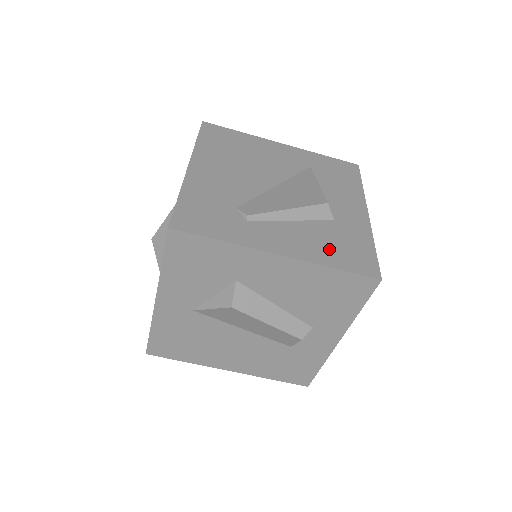
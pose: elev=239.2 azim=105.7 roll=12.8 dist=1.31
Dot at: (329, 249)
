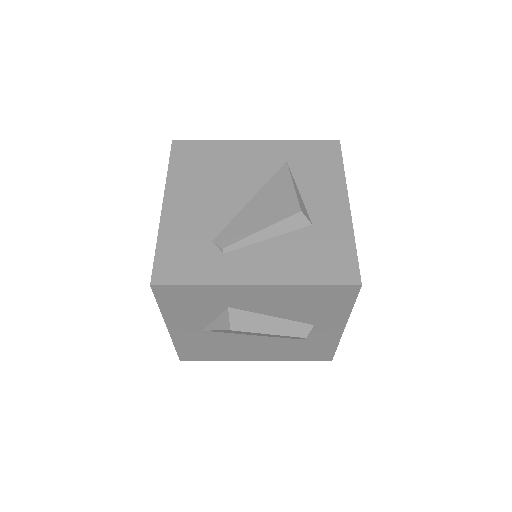
Dot at: (307, 263)
